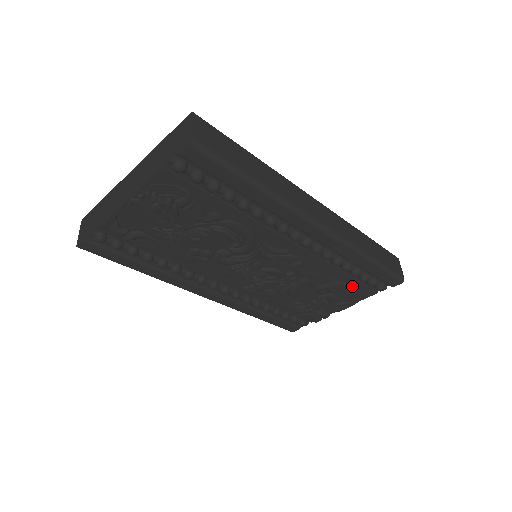
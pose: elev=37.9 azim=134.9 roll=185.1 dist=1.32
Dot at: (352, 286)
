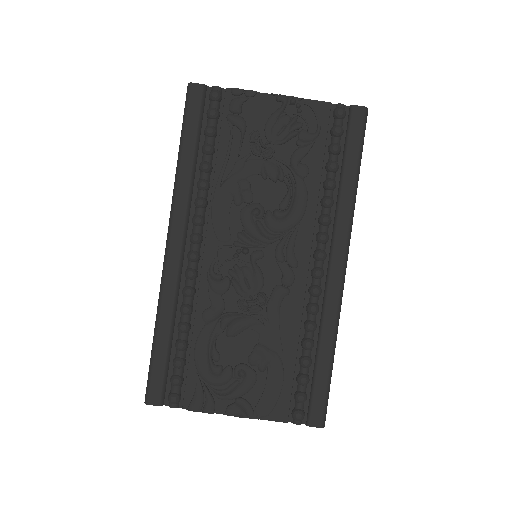
Dot at: (283, 380)
